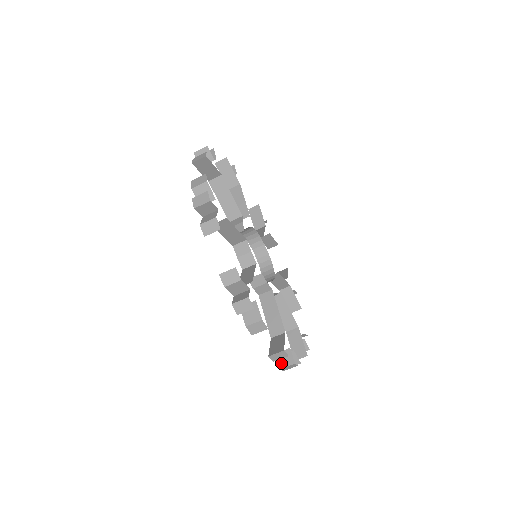
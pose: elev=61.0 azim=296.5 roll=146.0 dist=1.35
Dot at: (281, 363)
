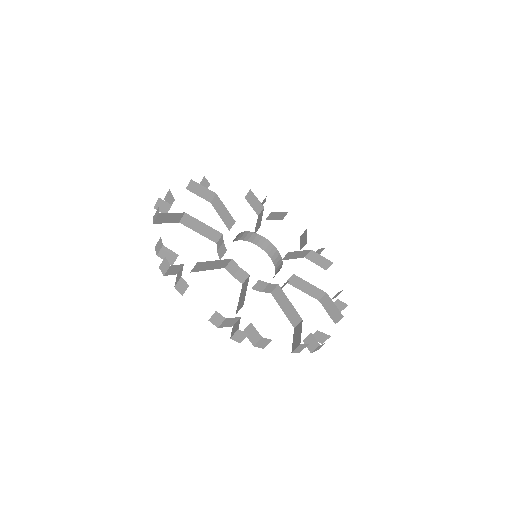
Dot at: (232, 333)
